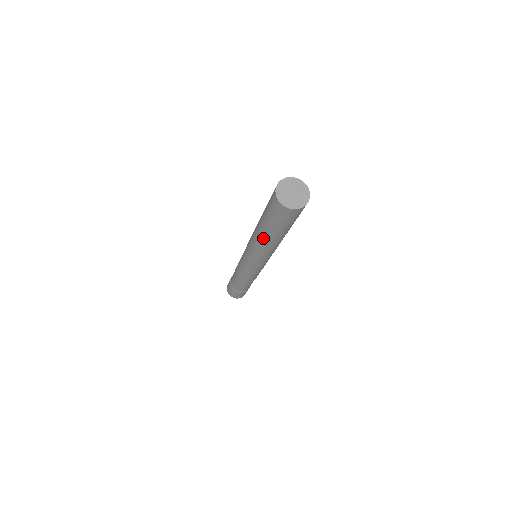
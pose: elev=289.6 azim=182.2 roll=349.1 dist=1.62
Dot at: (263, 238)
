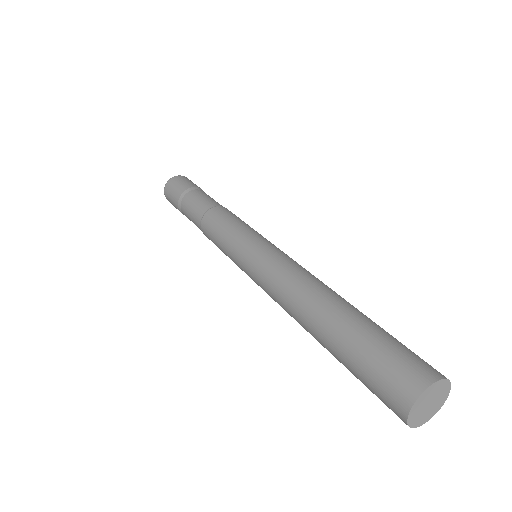
Dot at: (310, 323)
